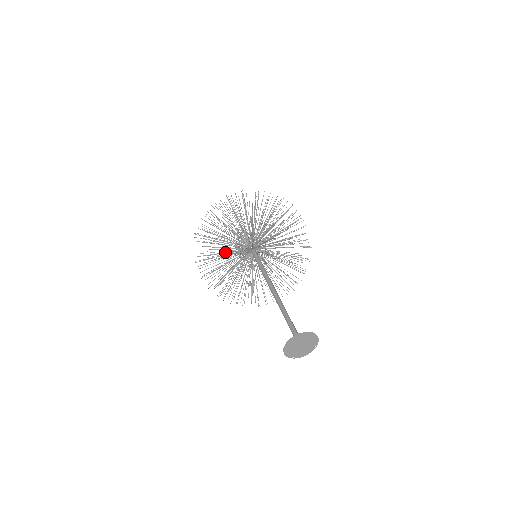
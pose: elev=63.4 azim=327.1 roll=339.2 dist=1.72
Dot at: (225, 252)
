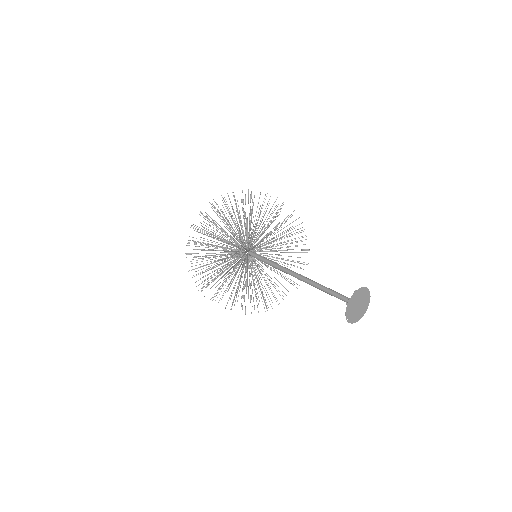
Dot at: (234, 288)
